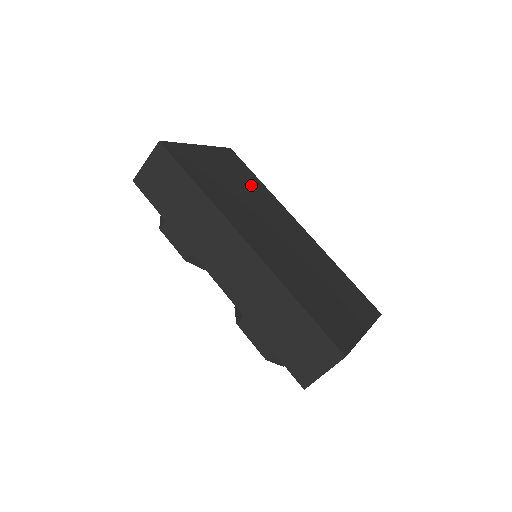
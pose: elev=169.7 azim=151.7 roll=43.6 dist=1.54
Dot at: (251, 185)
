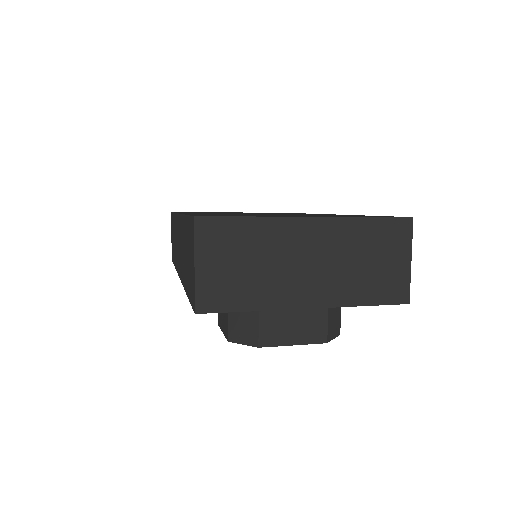
Dot at: occluded
